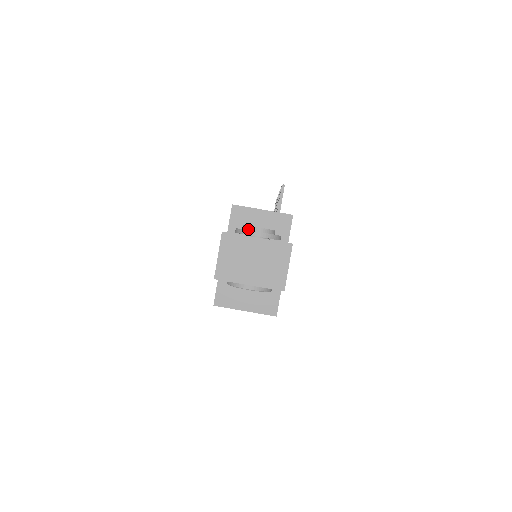
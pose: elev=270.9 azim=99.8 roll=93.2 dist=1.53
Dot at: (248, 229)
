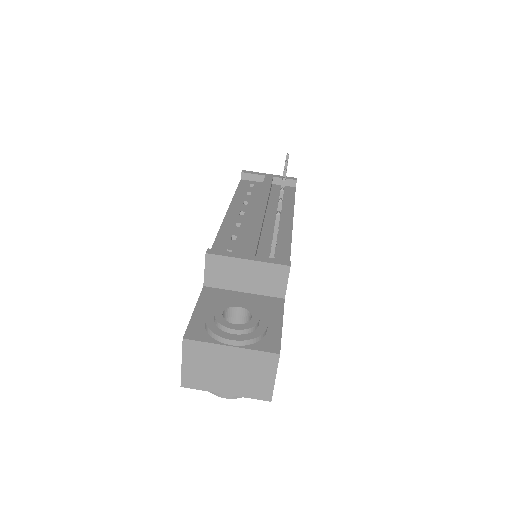
Dot at: (219, 328)
